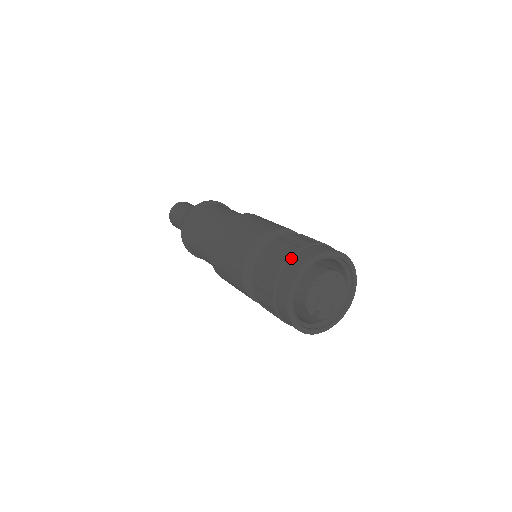
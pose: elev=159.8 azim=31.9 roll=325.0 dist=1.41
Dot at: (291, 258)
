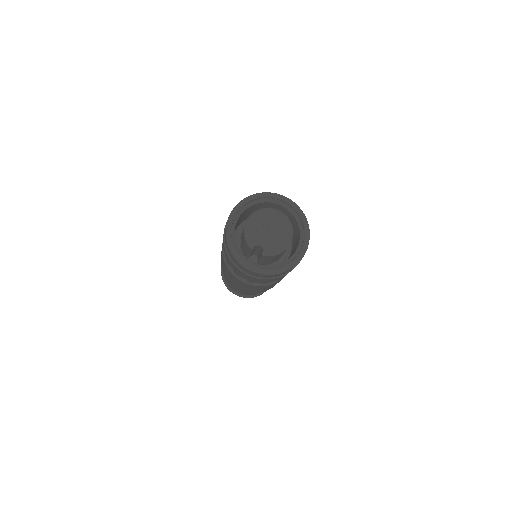
Dot at: occluded
